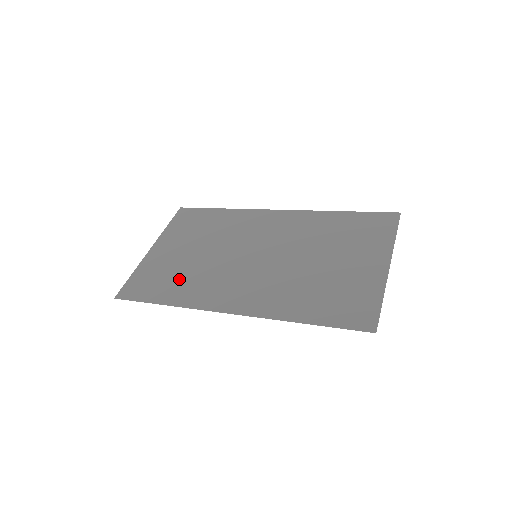
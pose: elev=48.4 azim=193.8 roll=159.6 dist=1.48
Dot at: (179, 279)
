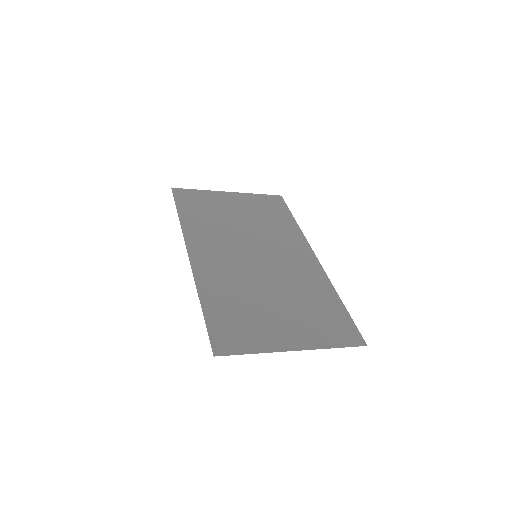
Dot at: (207, 217)
